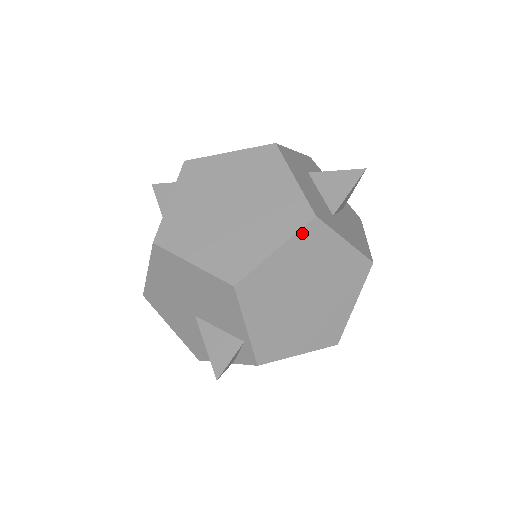
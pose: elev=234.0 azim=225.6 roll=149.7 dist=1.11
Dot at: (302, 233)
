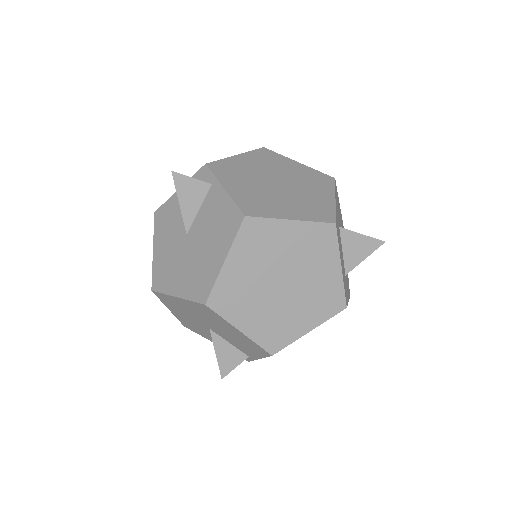
Dot at: (331, 317)
